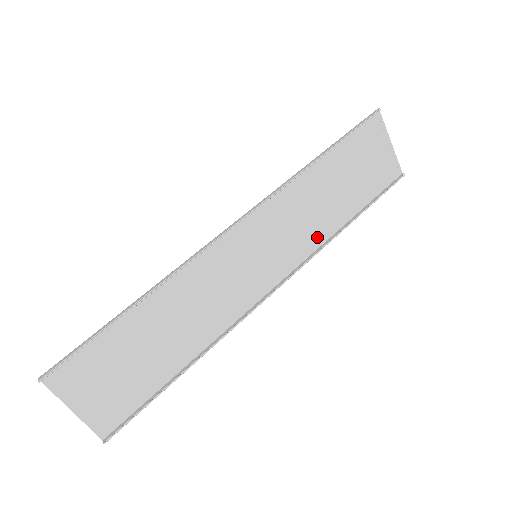
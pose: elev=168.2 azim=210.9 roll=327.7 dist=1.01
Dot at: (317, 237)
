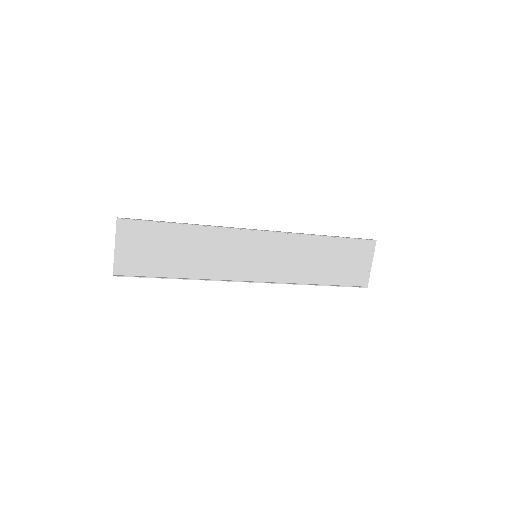
Dot at: (294, 277)
